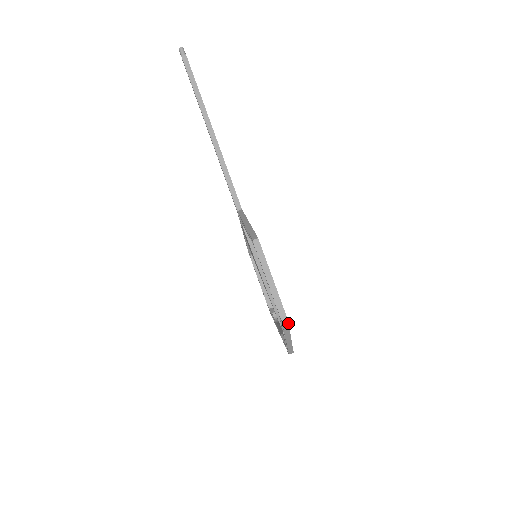
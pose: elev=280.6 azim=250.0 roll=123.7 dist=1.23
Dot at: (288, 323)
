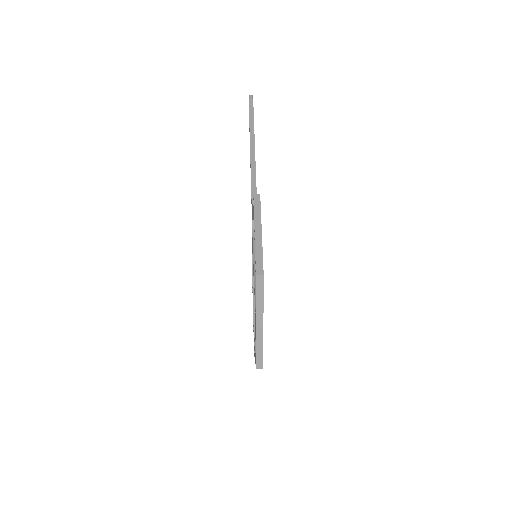
Dot at: (263, 284)
